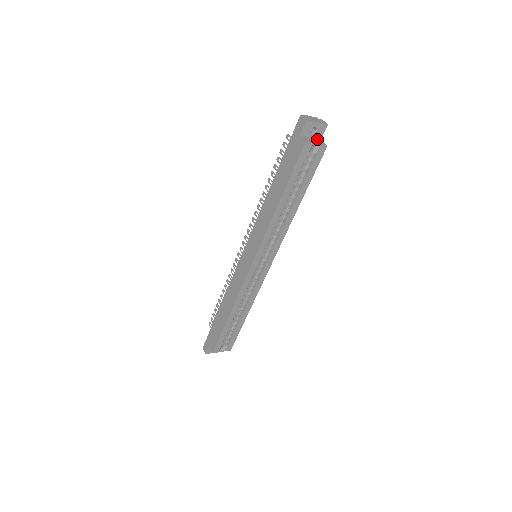
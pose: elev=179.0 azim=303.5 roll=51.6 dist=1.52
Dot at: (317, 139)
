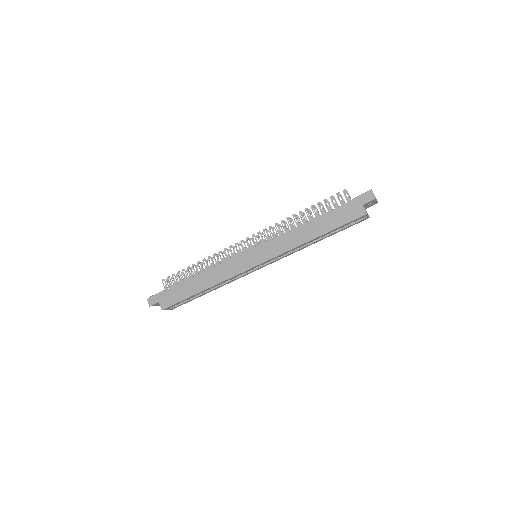
Dot at: (365, 208)
